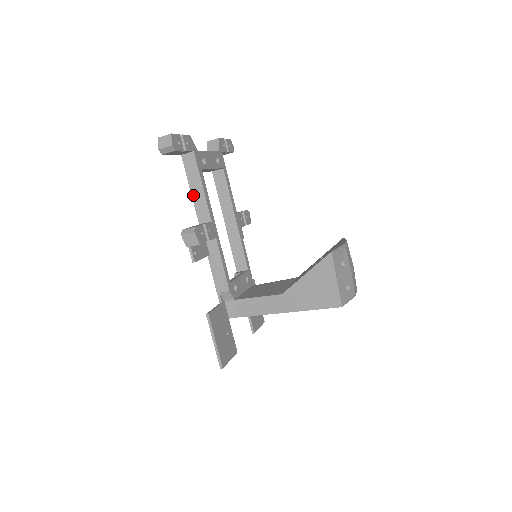
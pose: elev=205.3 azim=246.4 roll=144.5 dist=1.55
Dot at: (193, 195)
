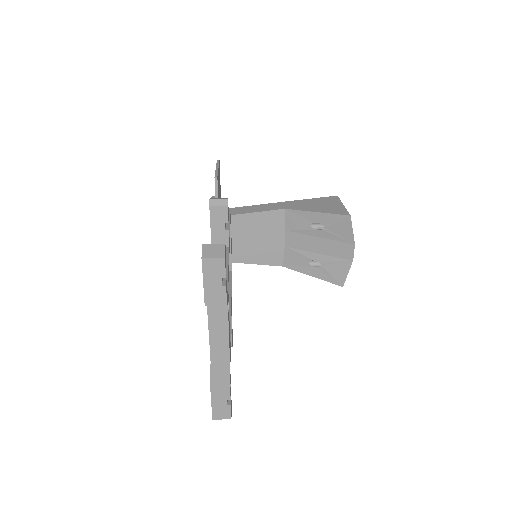
Dot at: occluded
